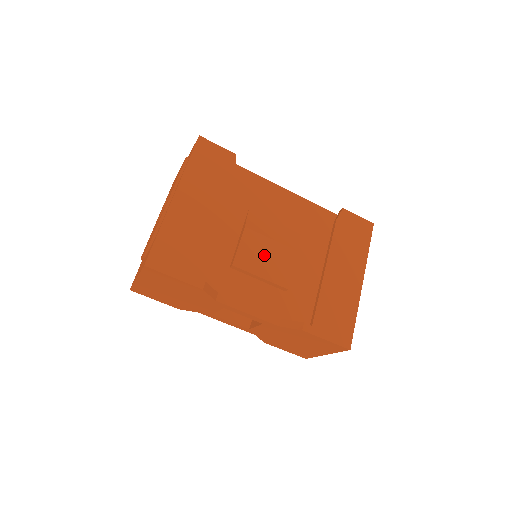
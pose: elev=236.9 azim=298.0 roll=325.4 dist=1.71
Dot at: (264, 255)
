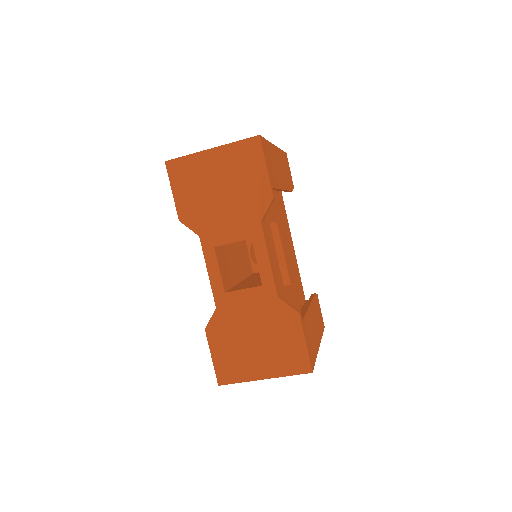
Dot at: (287, 247)
